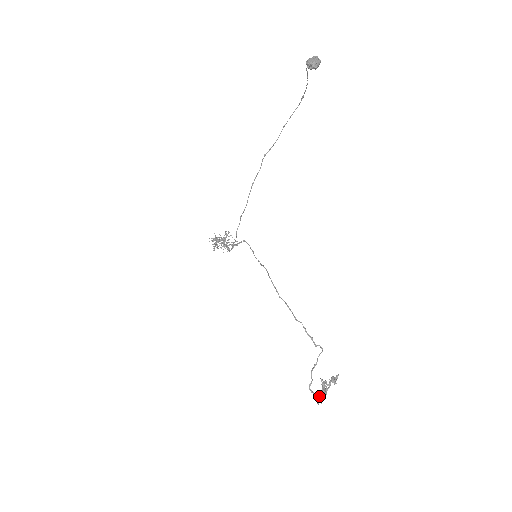
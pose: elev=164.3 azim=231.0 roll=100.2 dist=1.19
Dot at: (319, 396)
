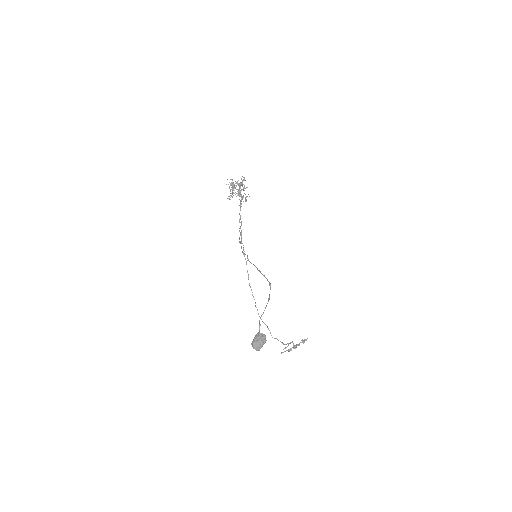
Dot at: (290, 350)
